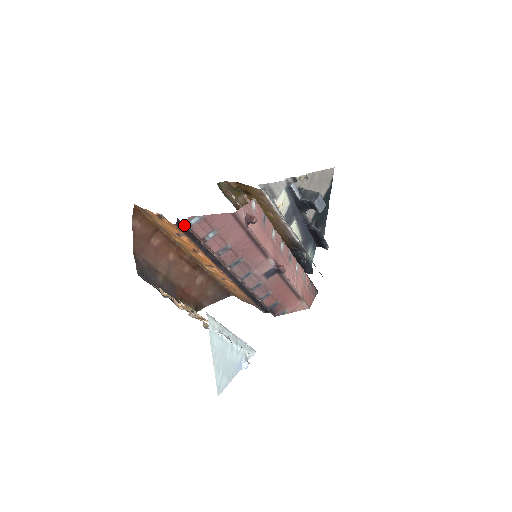
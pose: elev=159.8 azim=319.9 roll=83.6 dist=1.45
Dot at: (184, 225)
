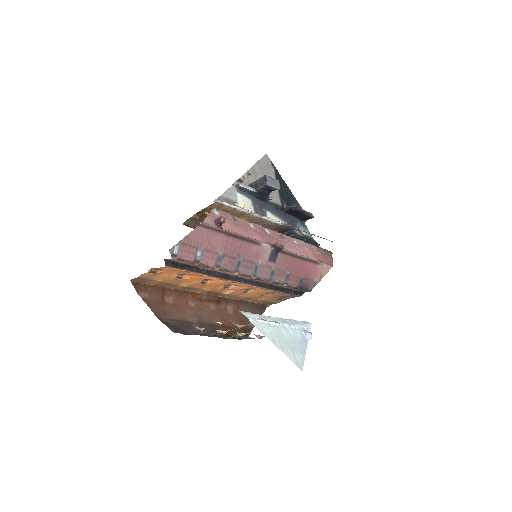
Dot at: (173, 261)
